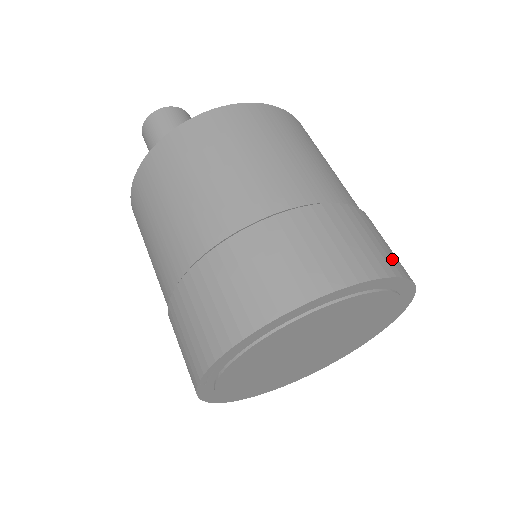
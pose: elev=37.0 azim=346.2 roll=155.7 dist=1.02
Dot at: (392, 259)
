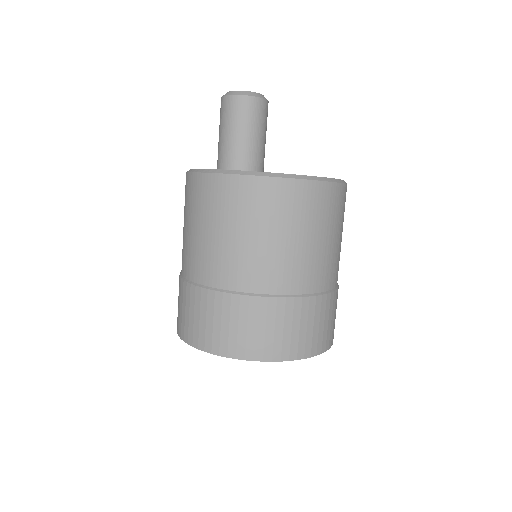
Dot at: (301, 344)
